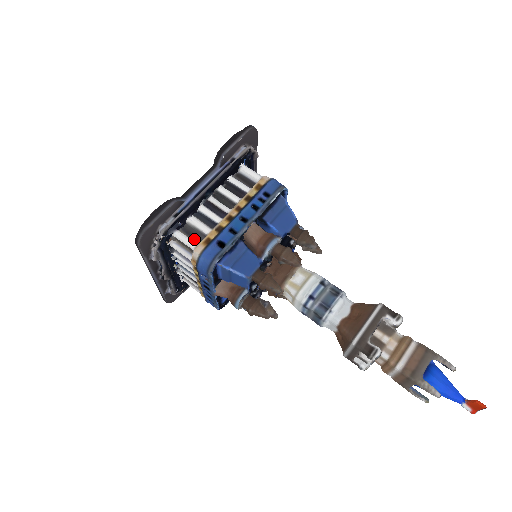
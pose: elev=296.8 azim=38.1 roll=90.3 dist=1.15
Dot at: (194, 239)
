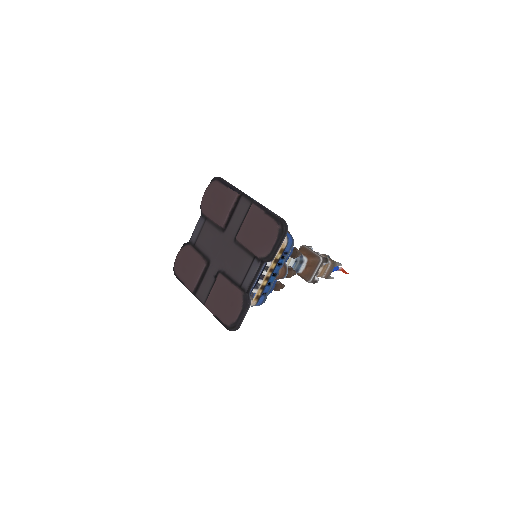
Dot at: occluded
